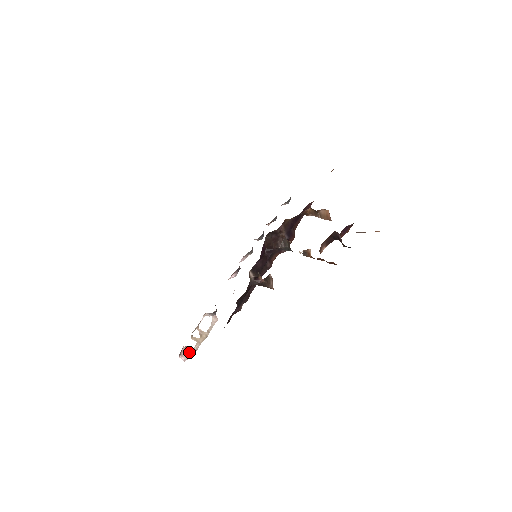
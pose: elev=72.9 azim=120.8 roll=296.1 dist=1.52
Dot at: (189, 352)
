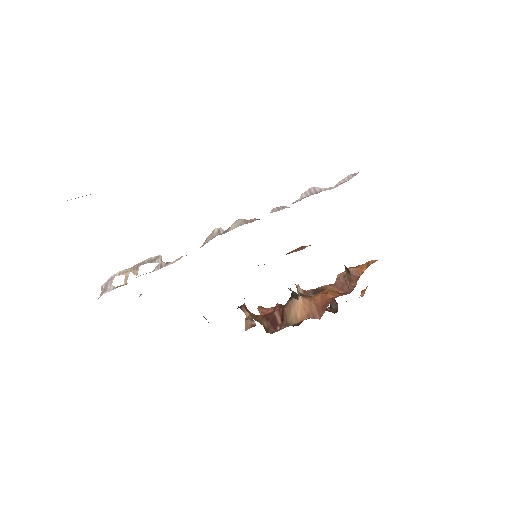
Dot at: (112, 281)
